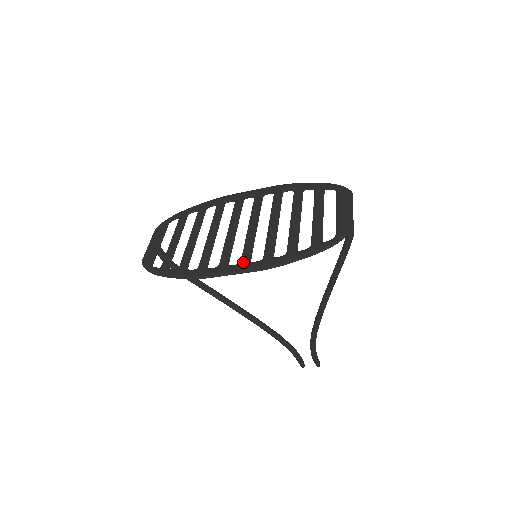
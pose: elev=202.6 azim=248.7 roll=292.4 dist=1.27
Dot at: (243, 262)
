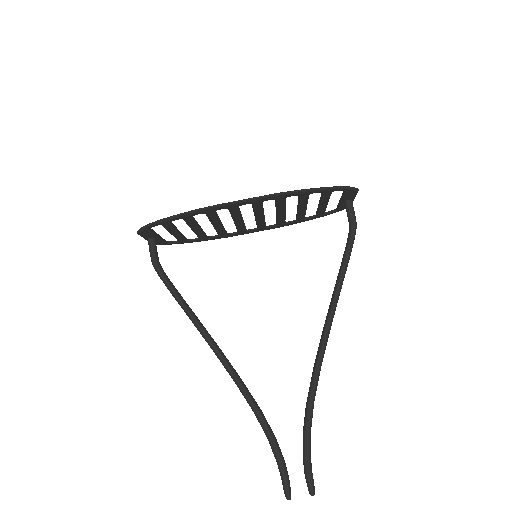
Dot at: occluded
